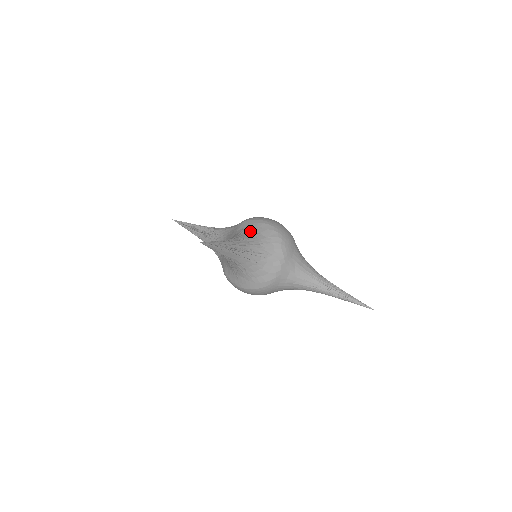
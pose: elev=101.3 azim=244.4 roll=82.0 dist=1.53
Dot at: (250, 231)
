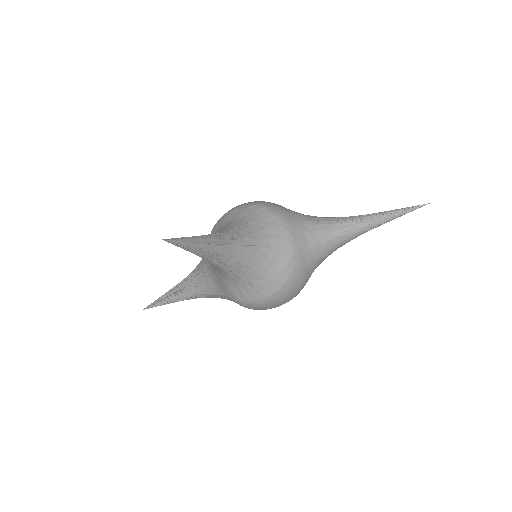
Dot at: (224, 225)
